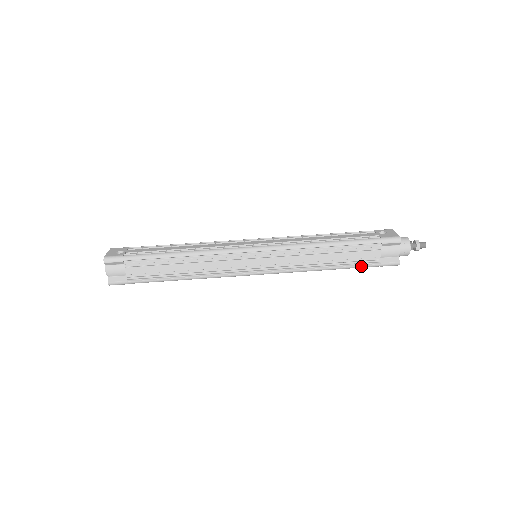
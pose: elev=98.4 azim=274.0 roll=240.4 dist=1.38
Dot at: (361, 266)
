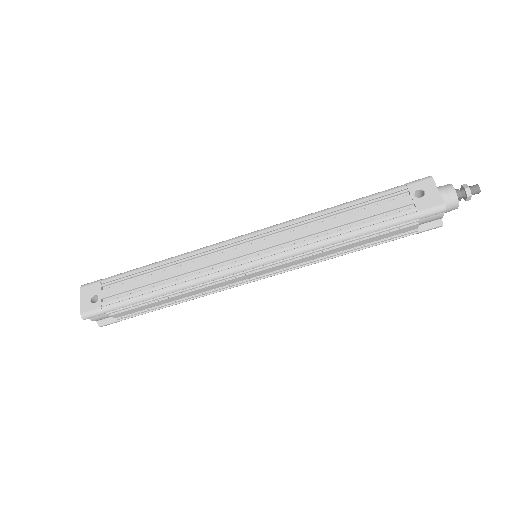
Dot at: occluded
